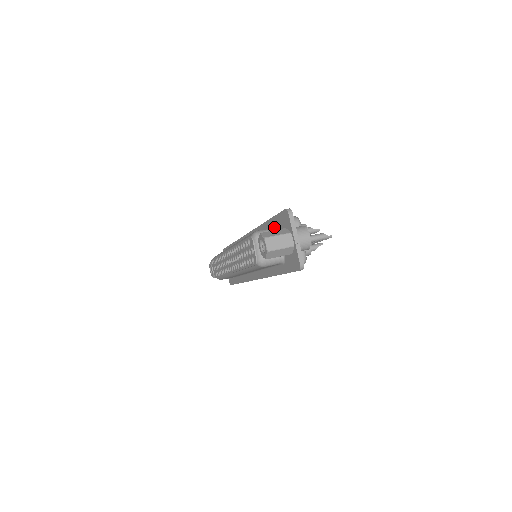
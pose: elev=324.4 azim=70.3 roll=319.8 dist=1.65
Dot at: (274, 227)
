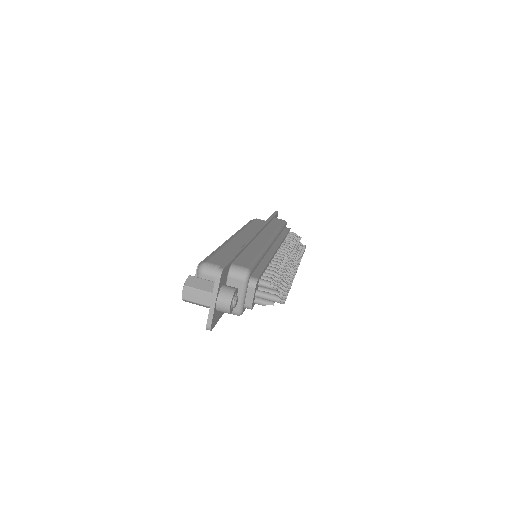
Dot at: occluded
